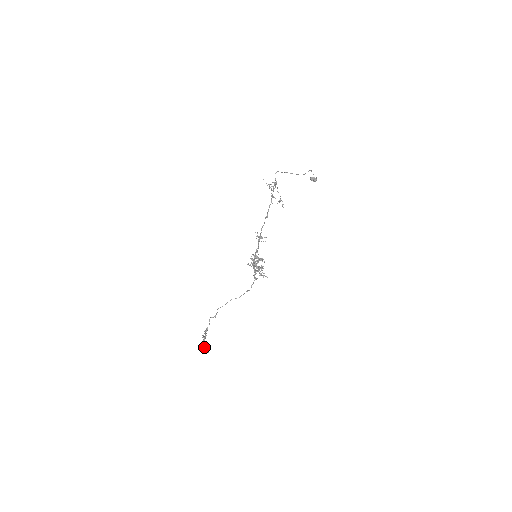
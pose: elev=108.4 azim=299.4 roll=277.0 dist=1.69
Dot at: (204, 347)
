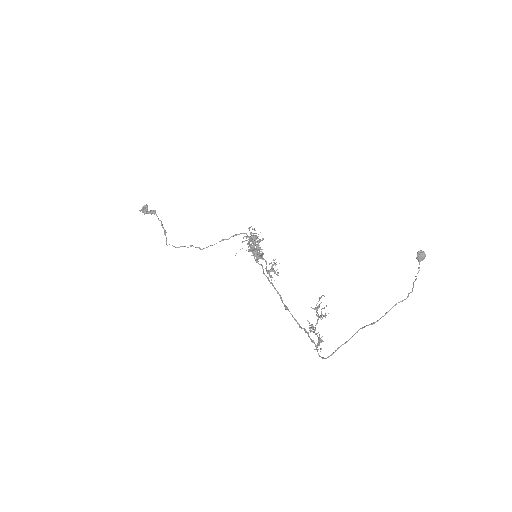
Dot at: occluded
